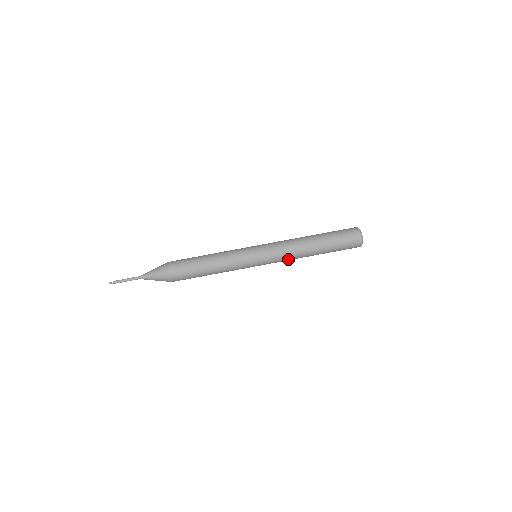
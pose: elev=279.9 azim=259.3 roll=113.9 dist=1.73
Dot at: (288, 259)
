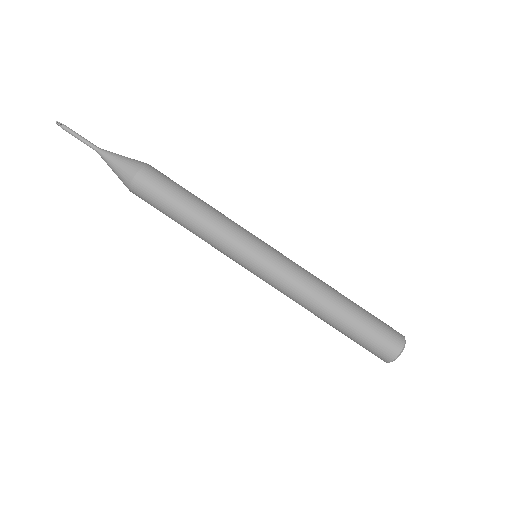
Dot at: (289, 296)
